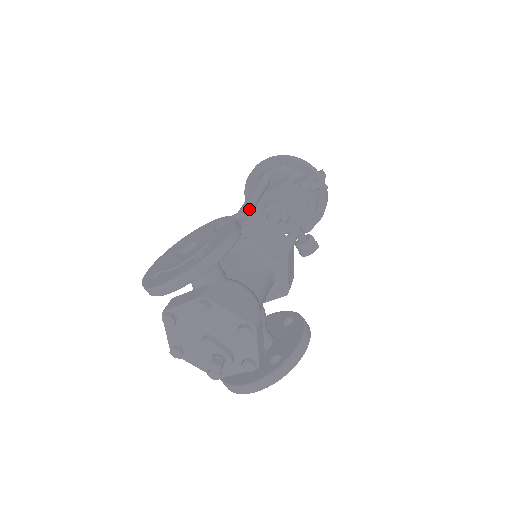
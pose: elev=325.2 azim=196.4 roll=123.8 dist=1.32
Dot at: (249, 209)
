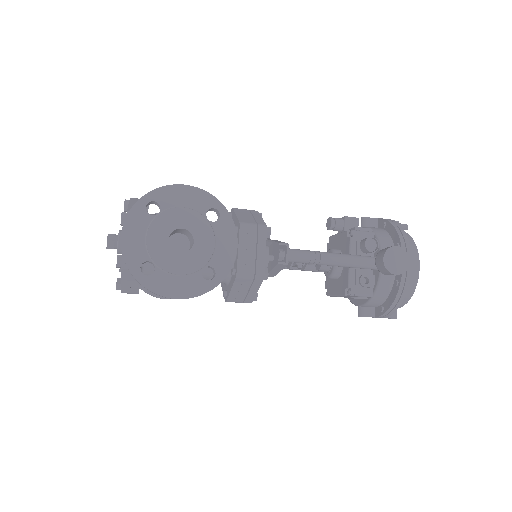
Dot at: occluded
